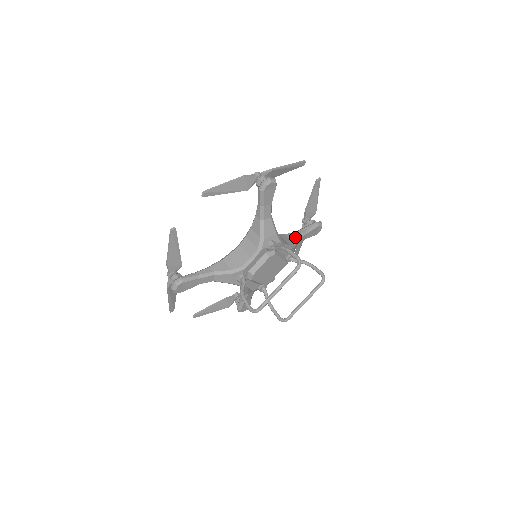
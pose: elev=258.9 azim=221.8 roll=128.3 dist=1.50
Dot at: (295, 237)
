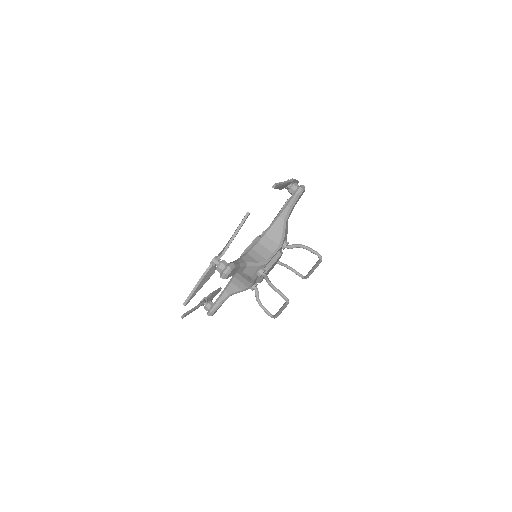
Dot at: (281, 225)
